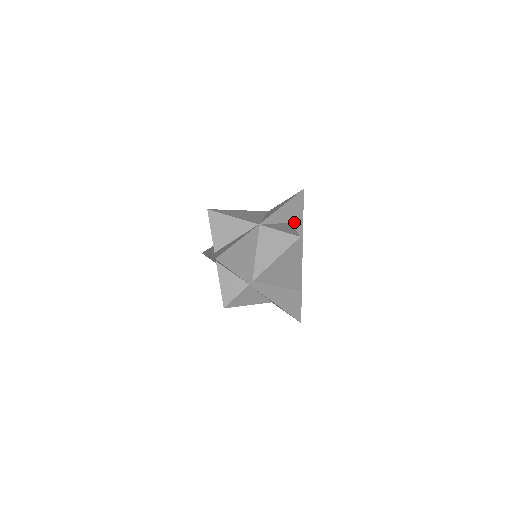
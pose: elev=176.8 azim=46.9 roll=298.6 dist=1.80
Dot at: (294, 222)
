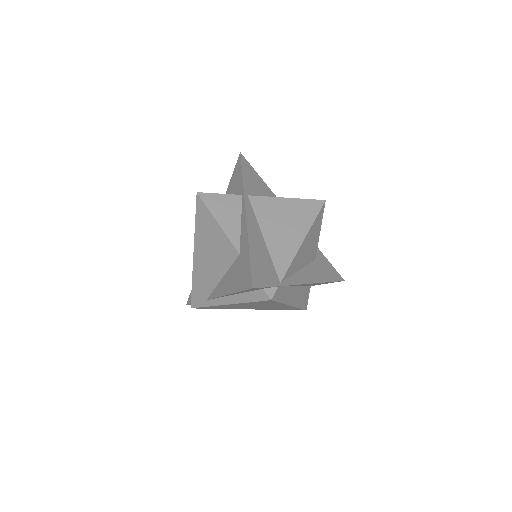
Dot at: (319, 266)
